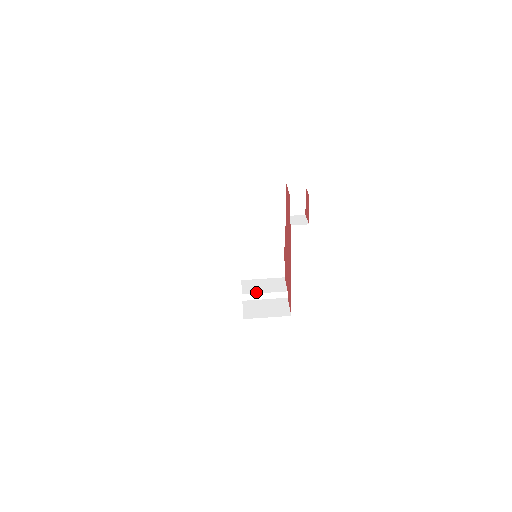
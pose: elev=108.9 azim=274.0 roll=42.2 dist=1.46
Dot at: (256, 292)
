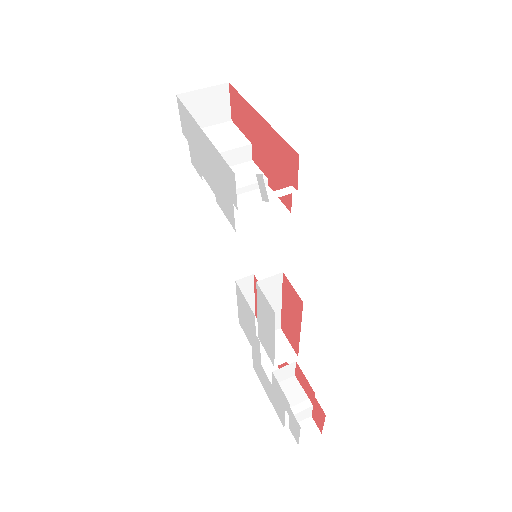
Dot at: (252, 200)
